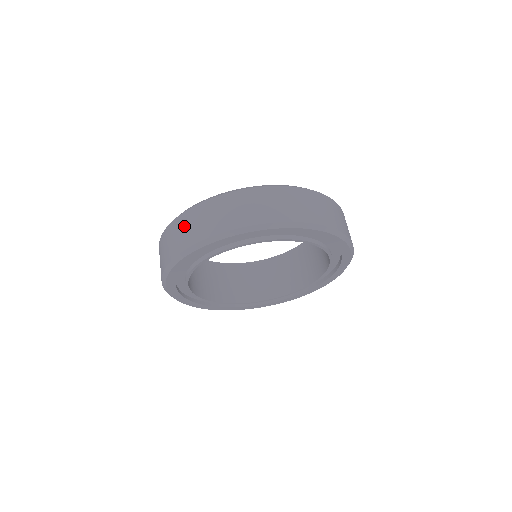
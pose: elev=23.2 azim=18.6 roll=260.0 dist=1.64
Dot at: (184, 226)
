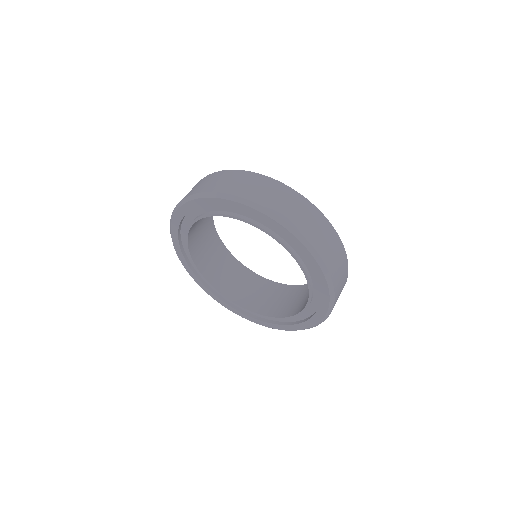
Dot at: occluded
